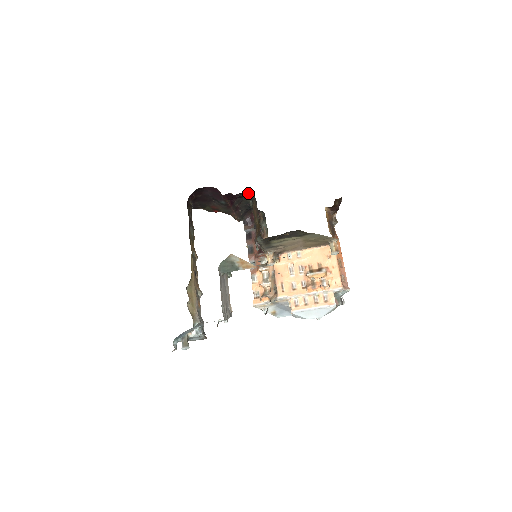
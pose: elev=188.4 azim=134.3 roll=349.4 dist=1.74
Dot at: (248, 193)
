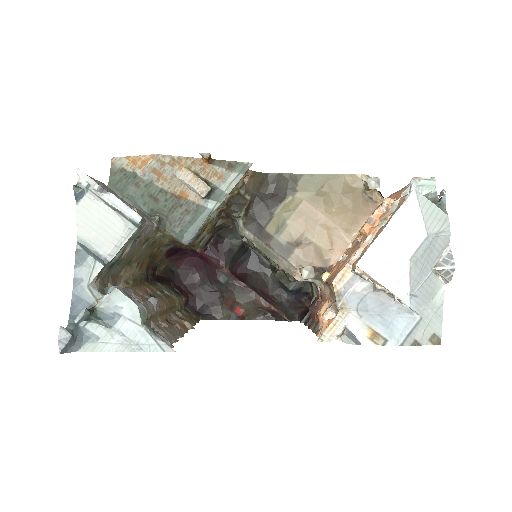
Dot at: (258, 262)
